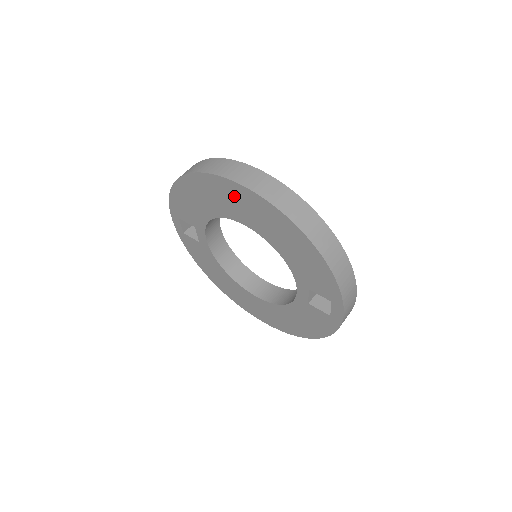
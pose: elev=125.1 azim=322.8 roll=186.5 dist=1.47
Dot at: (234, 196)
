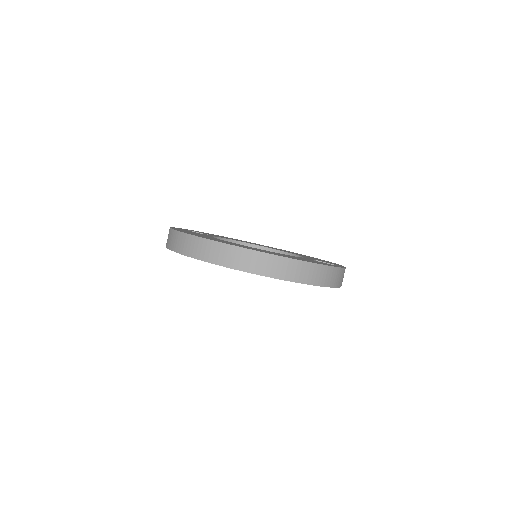
Dot at: occluded
